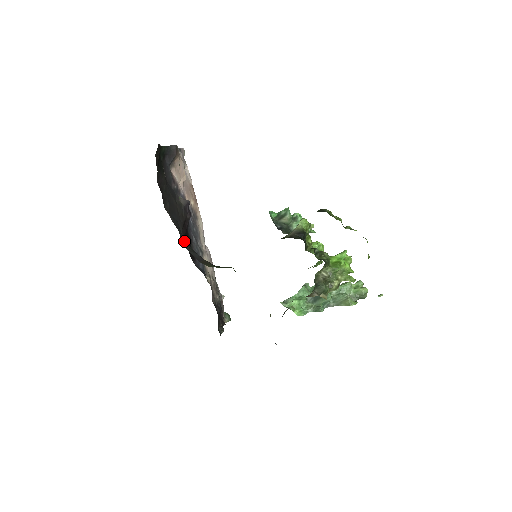
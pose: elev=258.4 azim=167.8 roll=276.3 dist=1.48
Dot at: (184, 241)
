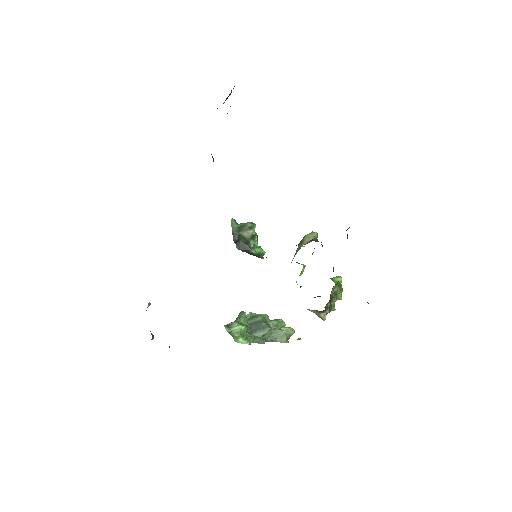
Dot at: occluded
